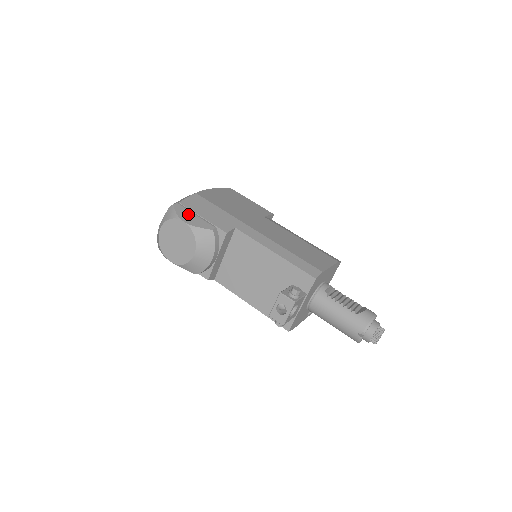
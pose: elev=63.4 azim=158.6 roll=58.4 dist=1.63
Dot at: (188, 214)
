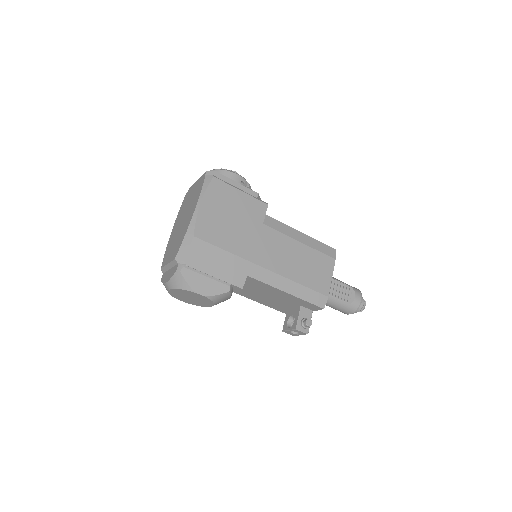
Dot at: (200, 280)
